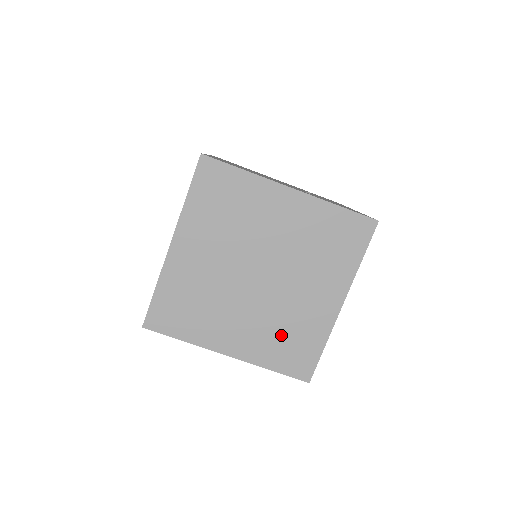
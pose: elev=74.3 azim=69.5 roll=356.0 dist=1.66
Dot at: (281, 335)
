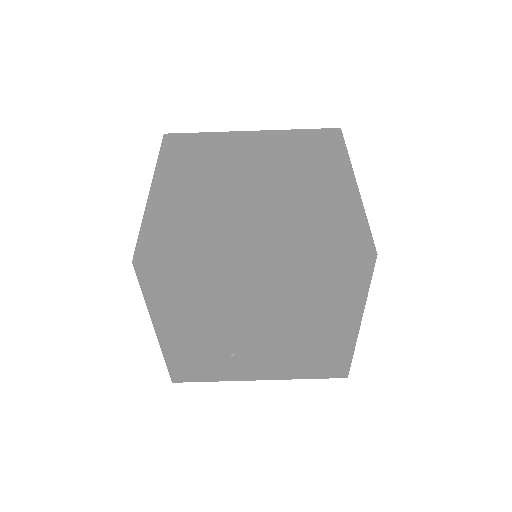
Dot at: (308, 221)
